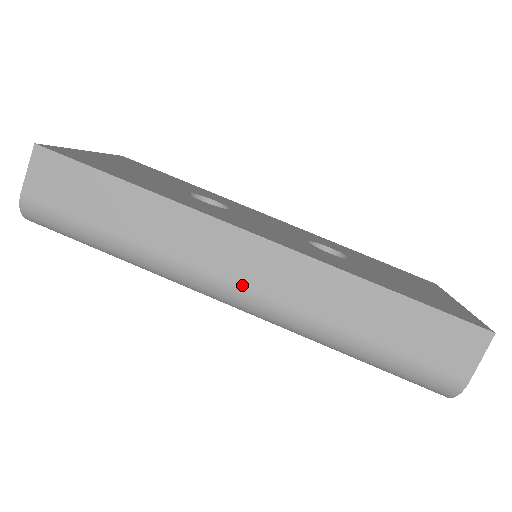
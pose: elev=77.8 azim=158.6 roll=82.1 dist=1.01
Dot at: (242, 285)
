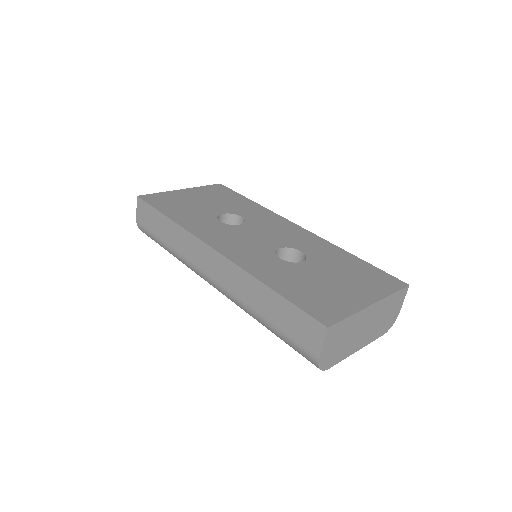
Dot at: (211, 277)
